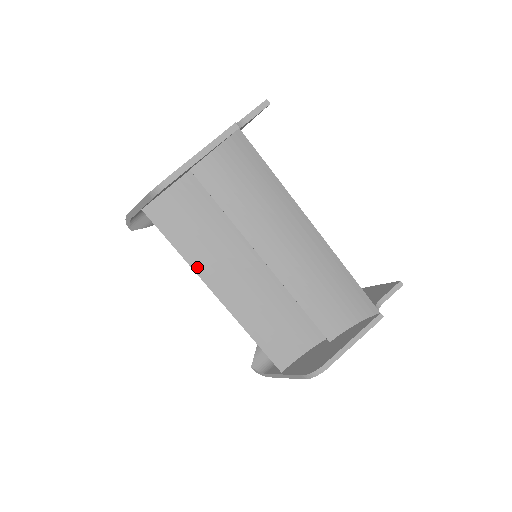
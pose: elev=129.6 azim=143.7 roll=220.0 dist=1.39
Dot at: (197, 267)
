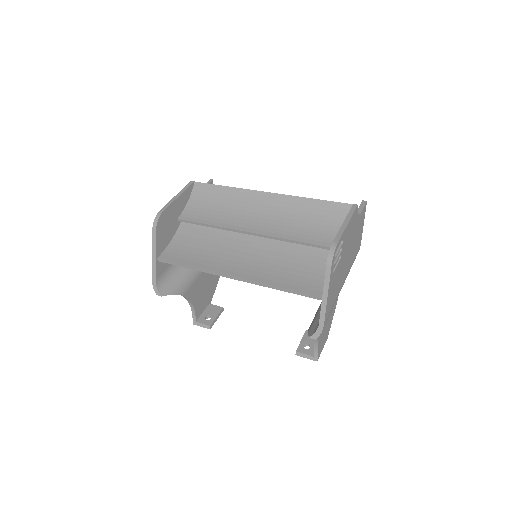
Dot at: (210, 268)
